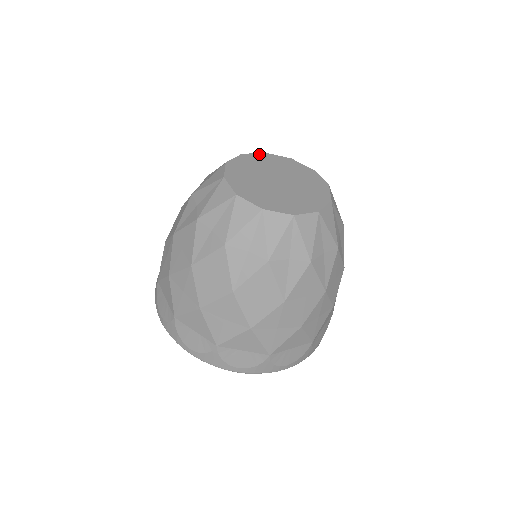
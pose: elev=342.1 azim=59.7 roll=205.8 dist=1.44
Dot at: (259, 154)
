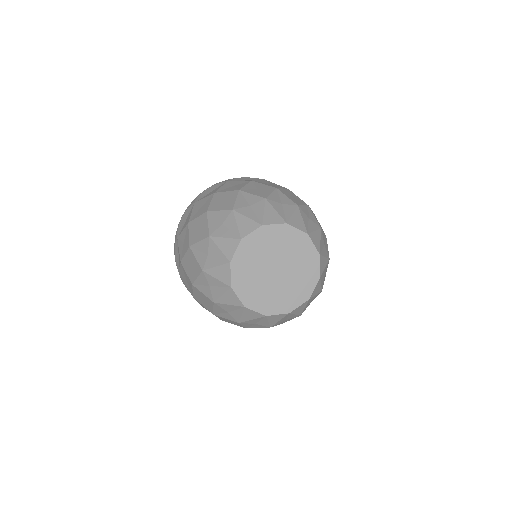
Dot at: (279, 226)
